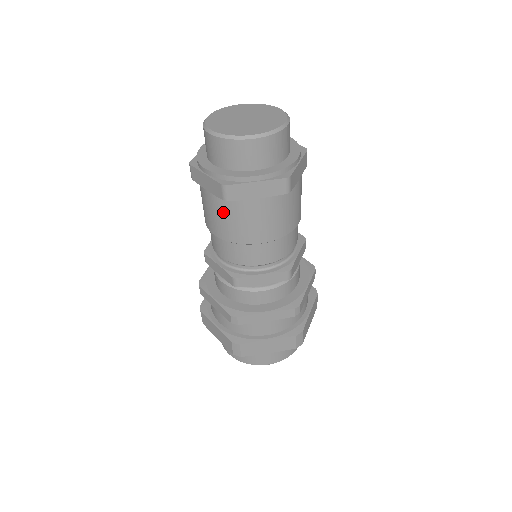
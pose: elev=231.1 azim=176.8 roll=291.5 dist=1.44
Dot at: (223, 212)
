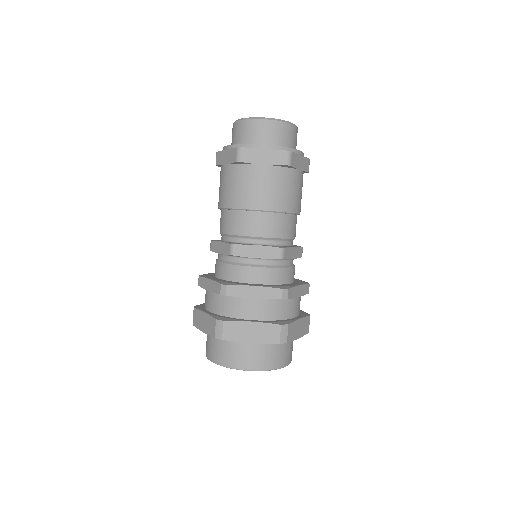
Dot at: (234, 179)
